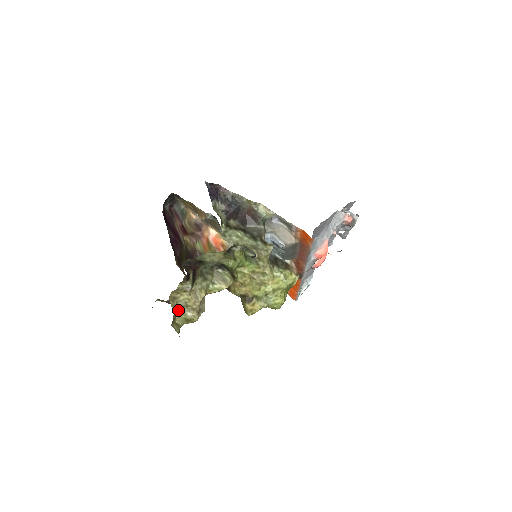
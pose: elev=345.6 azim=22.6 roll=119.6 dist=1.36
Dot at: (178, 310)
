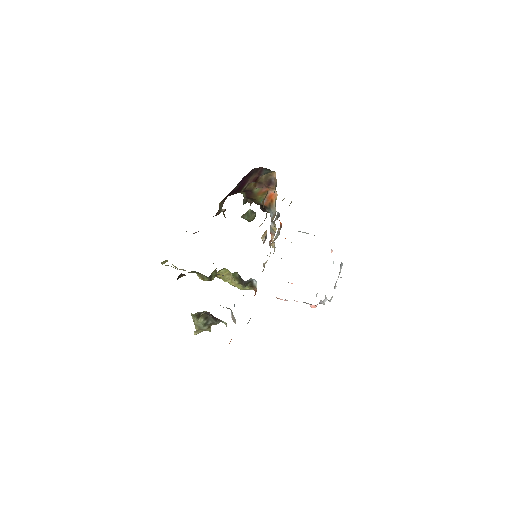
Dot at: occluded
